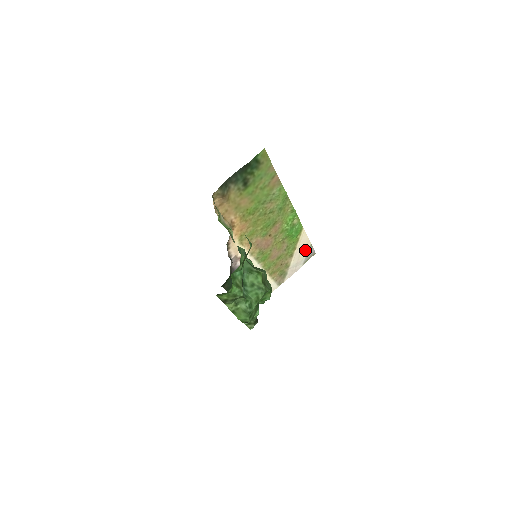
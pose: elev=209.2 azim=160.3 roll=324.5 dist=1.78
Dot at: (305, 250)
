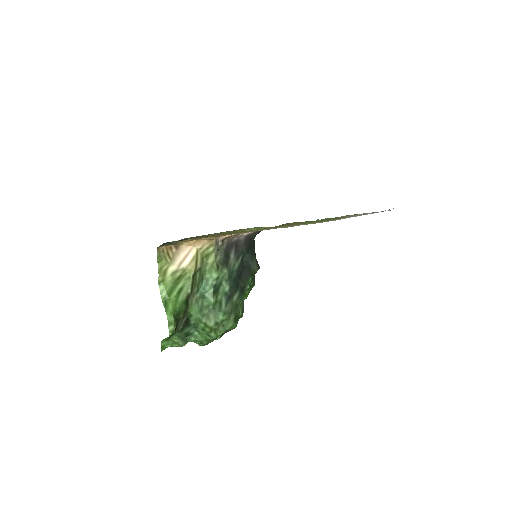
Dot at: occluded
